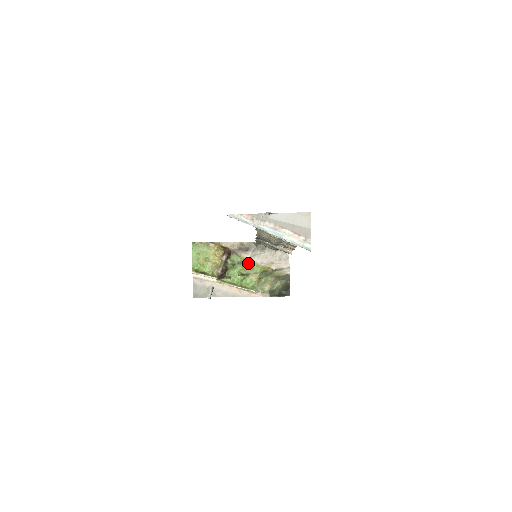
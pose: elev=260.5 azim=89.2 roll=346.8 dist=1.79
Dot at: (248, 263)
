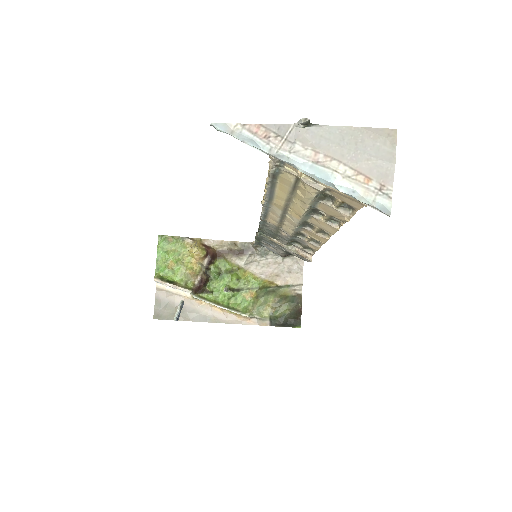
Dot at: (241, 273)
